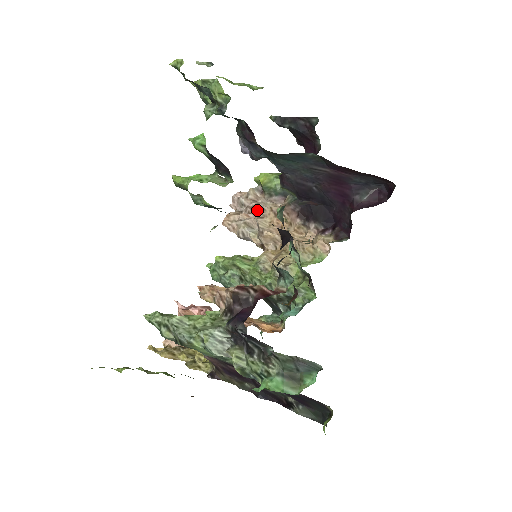
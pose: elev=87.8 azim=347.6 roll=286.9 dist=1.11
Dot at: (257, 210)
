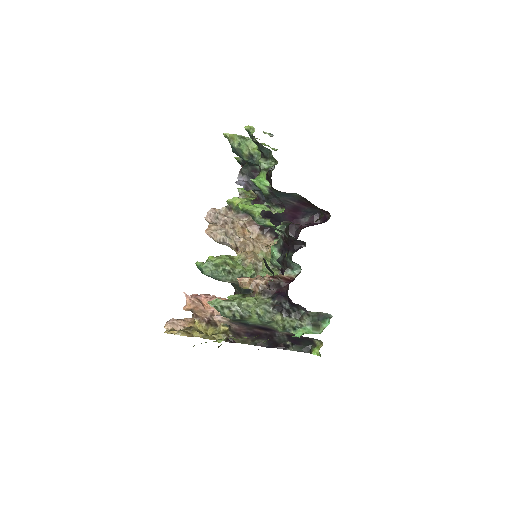
Dot at: (229, 223)
